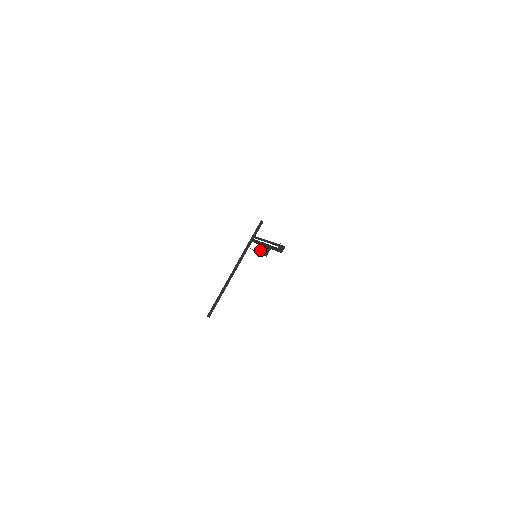
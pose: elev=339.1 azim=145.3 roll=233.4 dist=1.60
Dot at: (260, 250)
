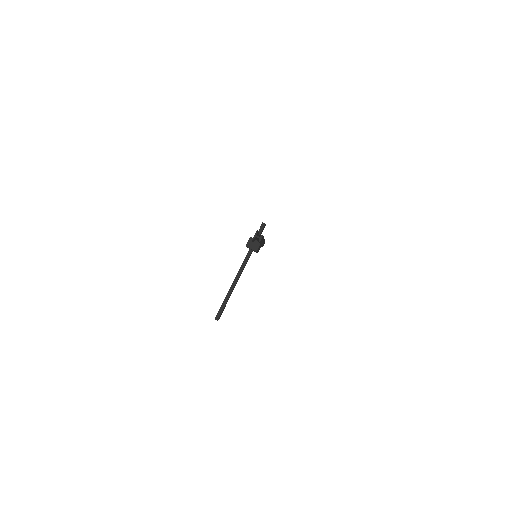
Dot at: (248, 245)
